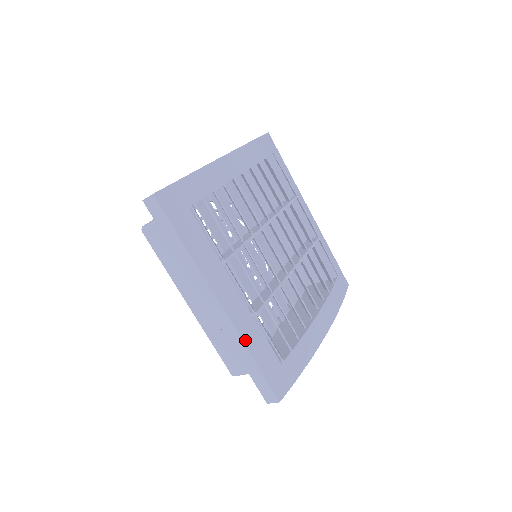
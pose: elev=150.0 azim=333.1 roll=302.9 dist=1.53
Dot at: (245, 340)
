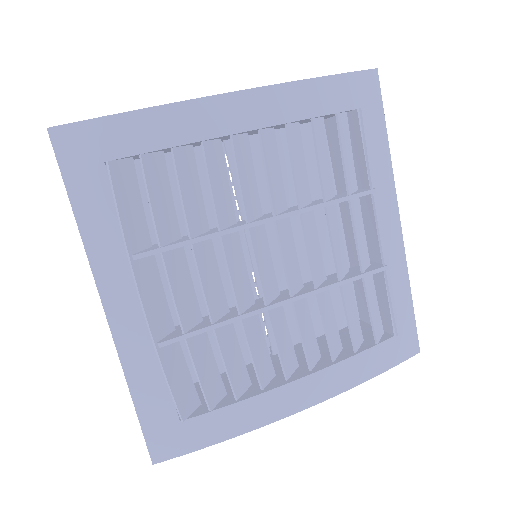
Dot at: (128, 370)
